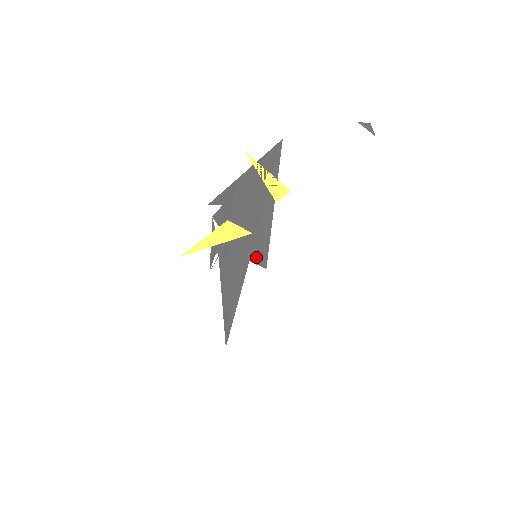
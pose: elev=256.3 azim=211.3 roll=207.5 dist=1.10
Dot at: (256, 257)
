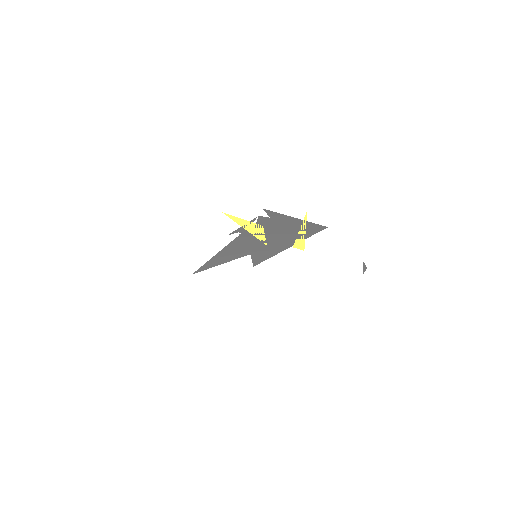
Dot at: (255, 256)
